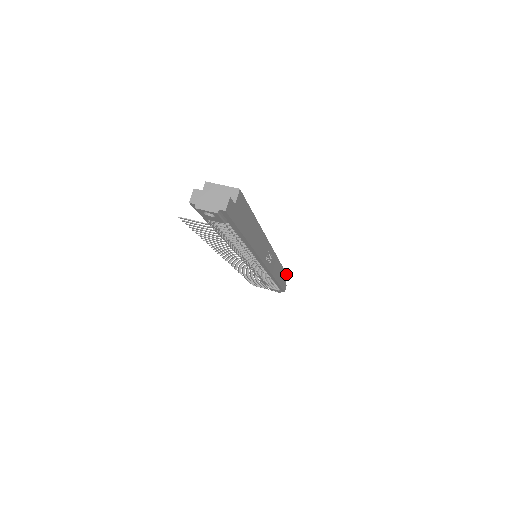
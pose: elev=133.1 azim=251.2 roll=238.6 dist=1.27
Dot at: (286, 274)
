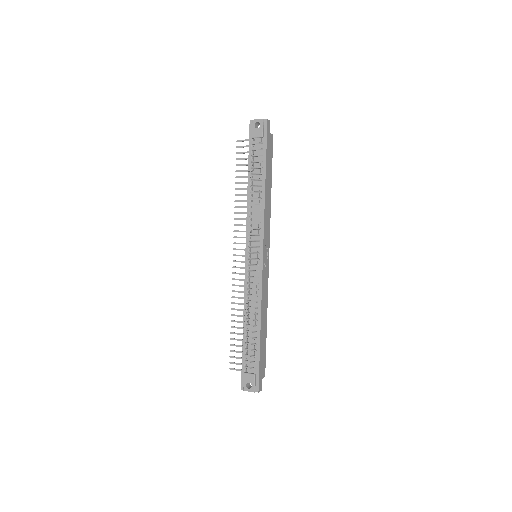
Dot at: (265, 366)
